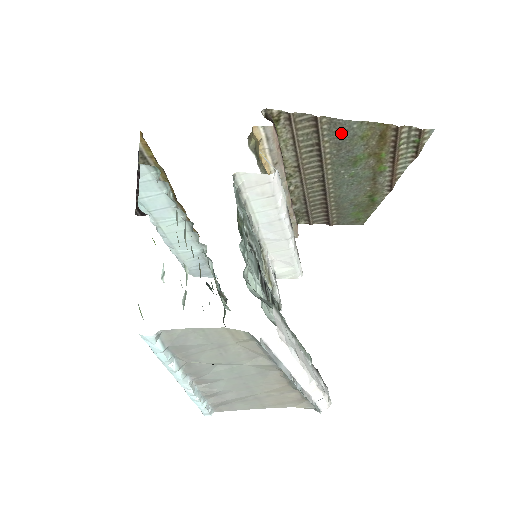
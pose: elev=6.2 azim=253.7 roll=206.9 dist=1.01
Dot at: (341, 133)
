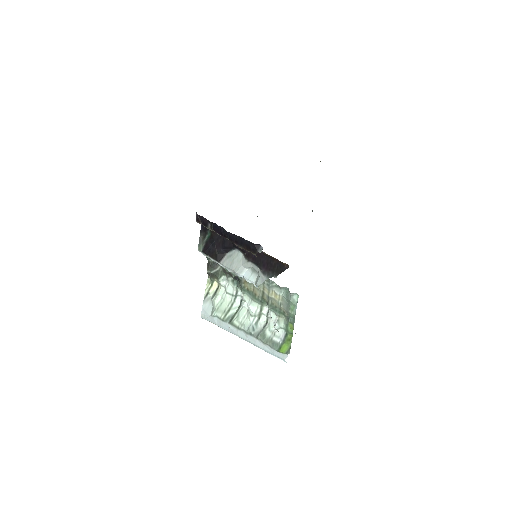
Dot at: occluded
